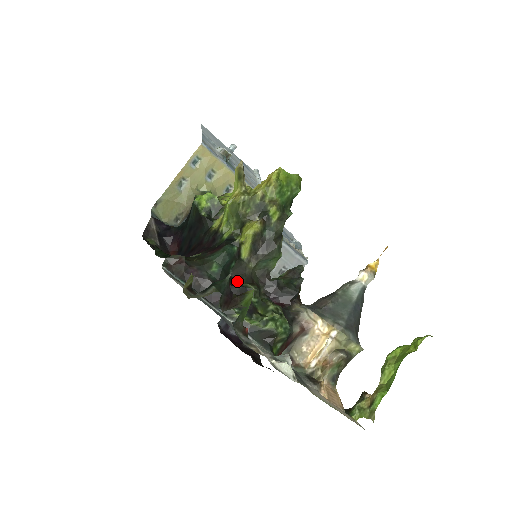
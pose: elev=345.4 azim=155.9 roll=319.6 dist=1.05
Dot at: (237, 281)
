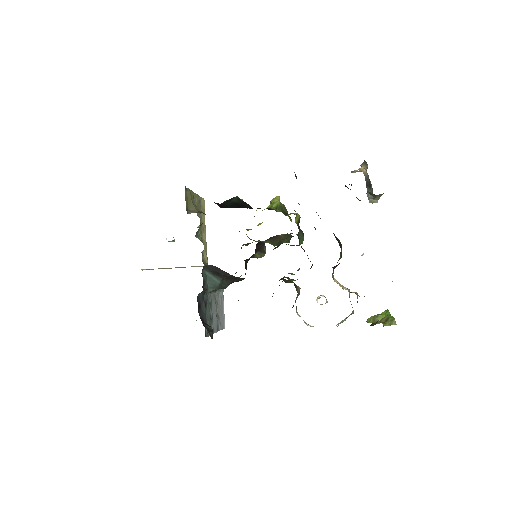
Dot at: occluded
